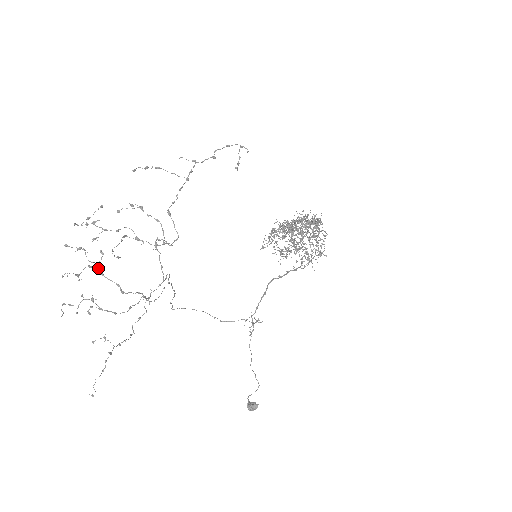
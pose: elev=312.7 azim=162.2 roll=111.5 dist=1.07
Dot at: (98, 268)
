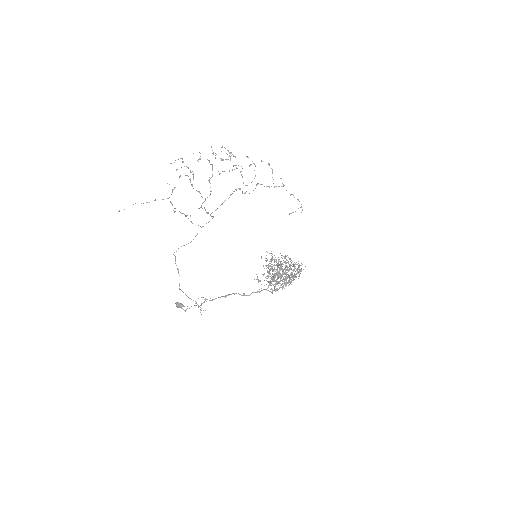
Dot at: occluded
